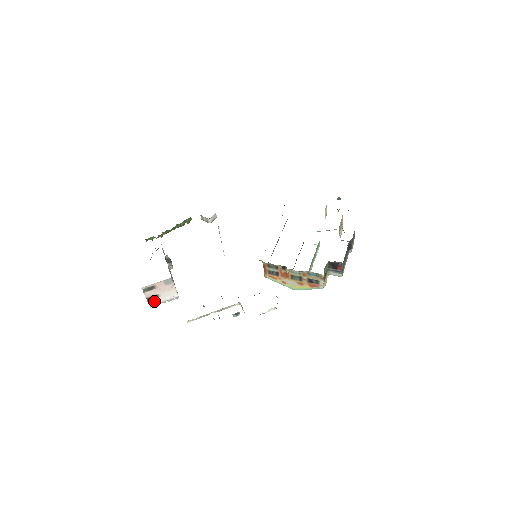
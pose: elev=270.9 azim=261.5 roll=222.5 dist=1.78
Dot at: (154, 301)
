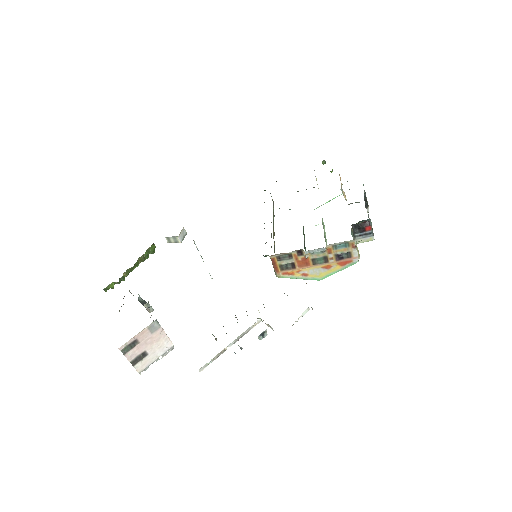
Dot at: (142, 363)
